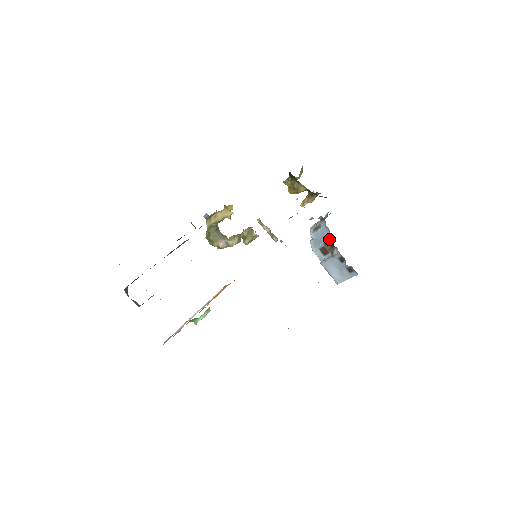
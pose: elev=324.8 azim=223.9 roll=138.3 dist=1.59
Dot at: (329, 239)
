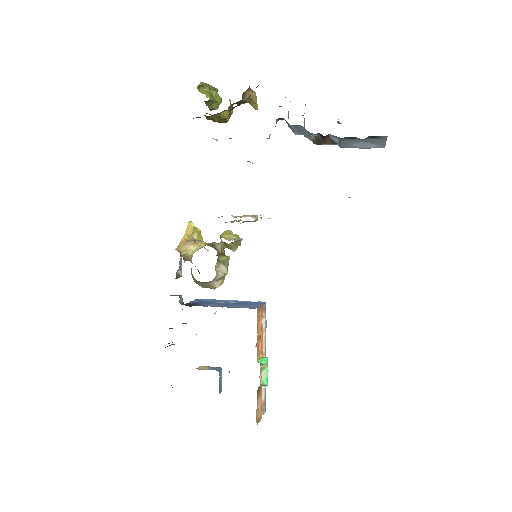
Dot at: (311, 134)
